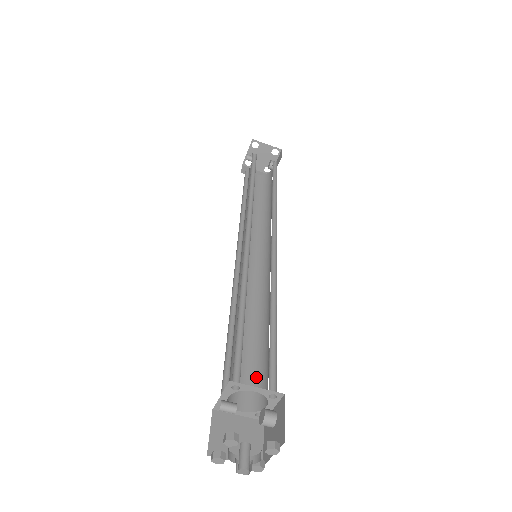
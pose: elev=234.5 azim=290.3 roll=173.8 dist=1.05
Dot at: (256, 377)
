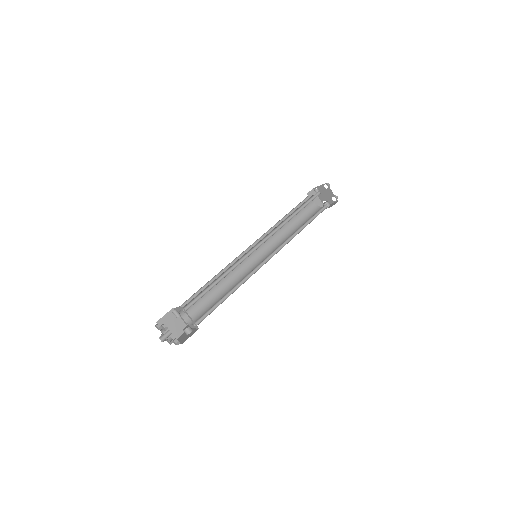
Dot at: (201, 310)
